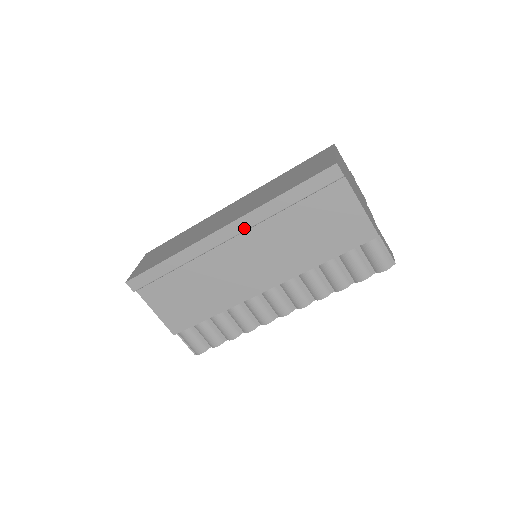
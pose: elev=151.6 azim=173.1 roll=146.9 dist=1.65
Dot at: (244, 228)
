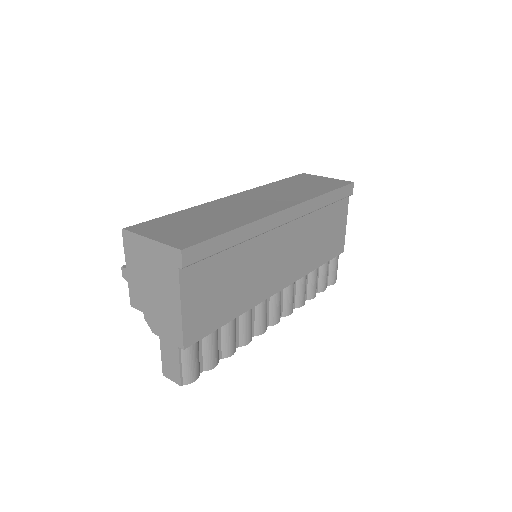
Dot at: (300, 215)
